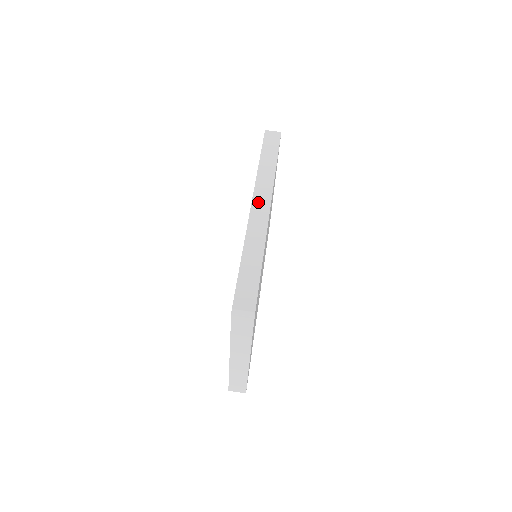
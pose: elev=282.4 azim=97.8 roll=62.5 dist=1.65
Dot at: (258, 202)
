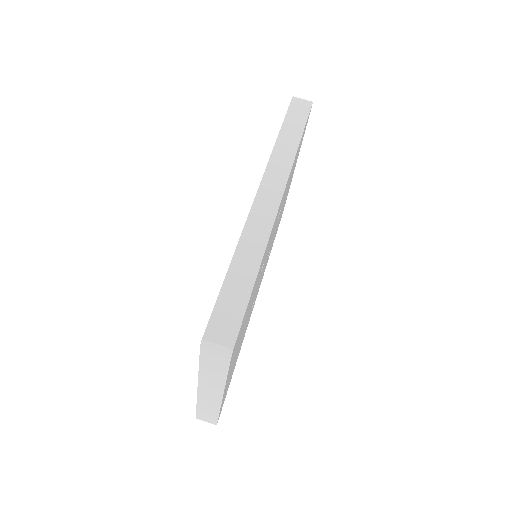
Dot at: (266, 191)
